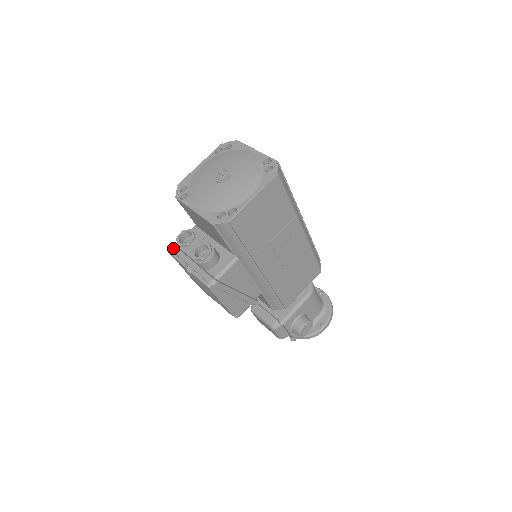
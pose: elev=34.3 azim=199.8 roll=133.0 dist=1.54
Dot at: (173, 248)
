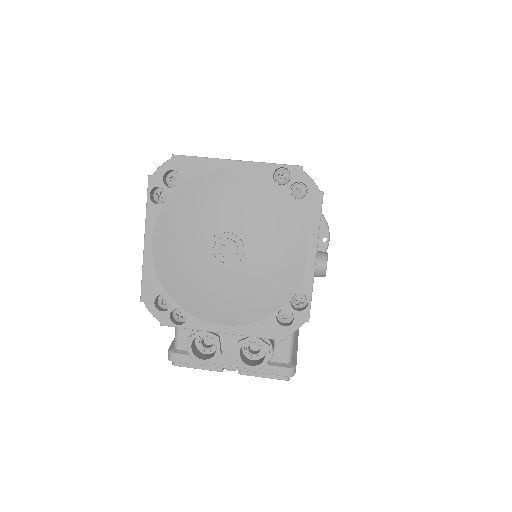
Dot at: (181, 359)
